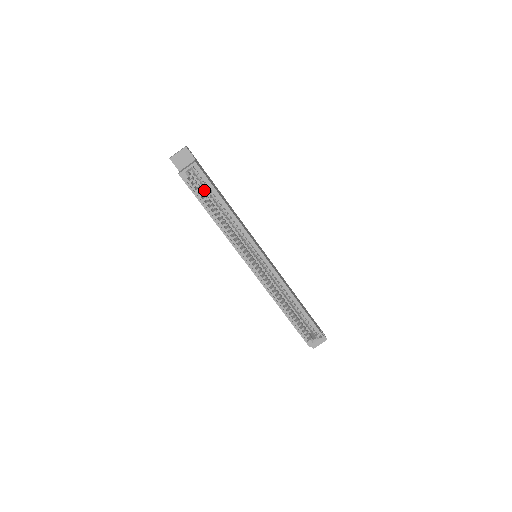
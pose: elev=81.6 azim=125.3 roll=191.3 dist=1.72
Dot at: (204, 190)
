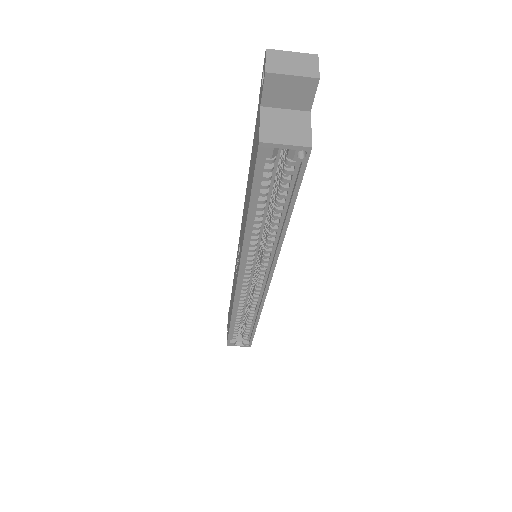
Dot at: occluded
